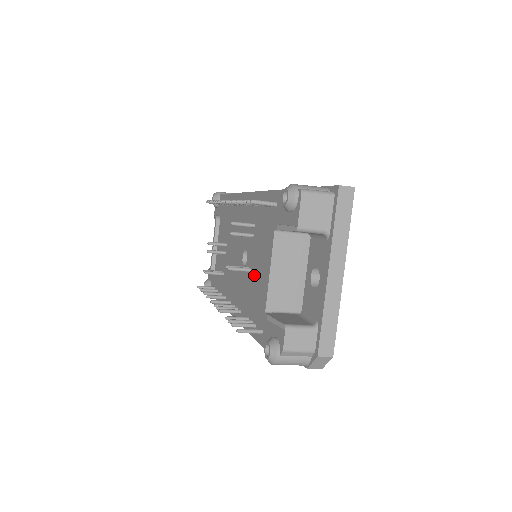
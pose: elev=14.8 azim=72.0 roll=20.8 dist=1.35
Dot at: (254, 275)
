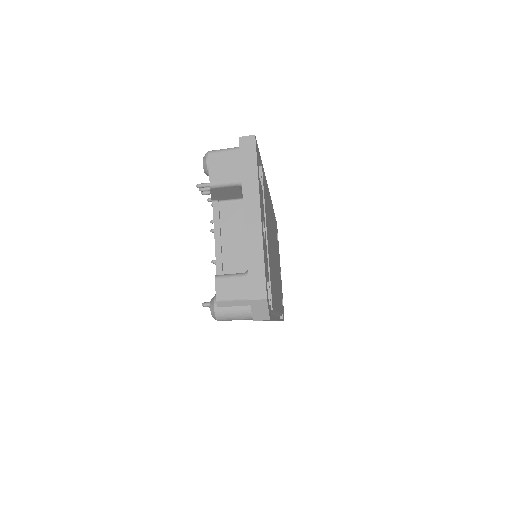
Dot at: occluded
